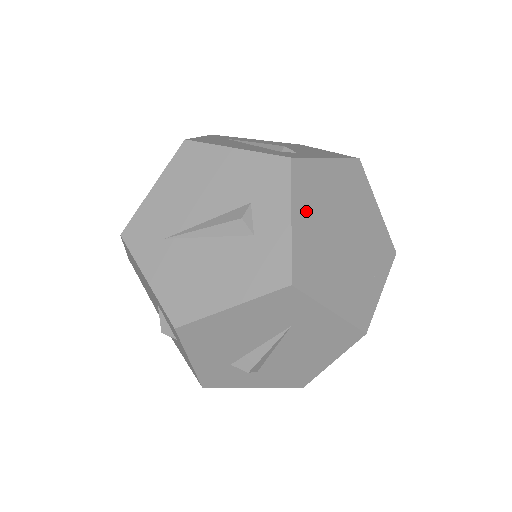
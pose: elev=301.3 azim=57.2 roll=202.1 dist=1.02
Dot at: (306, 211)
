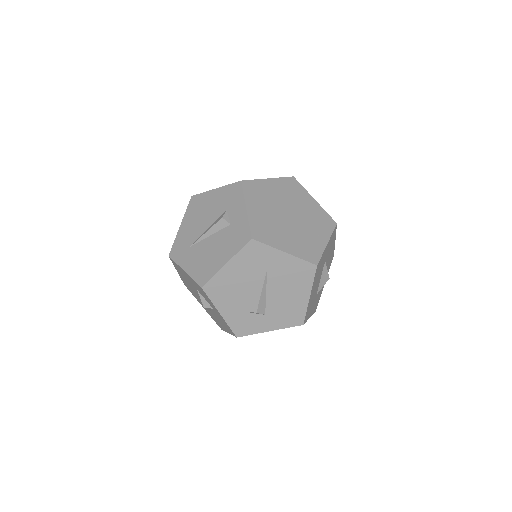
Dot at: (256, 204)
